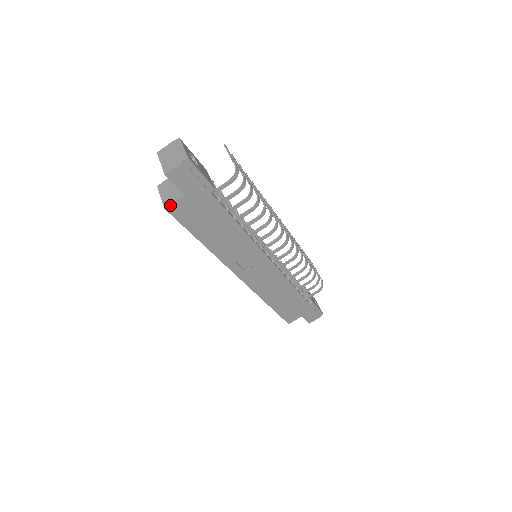
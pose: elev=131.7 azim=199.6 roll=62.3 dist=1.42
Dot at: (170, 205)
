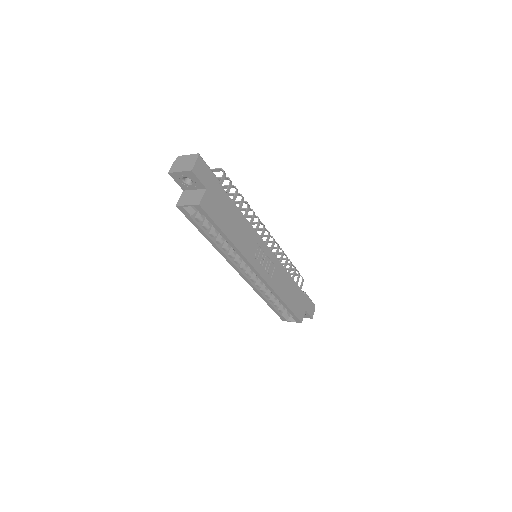
Dot at: (201, 201)
